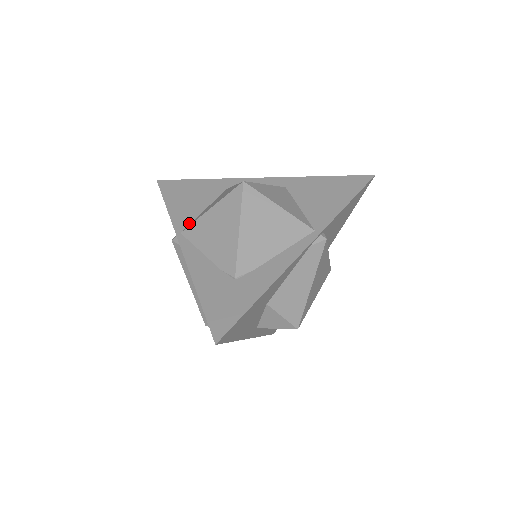
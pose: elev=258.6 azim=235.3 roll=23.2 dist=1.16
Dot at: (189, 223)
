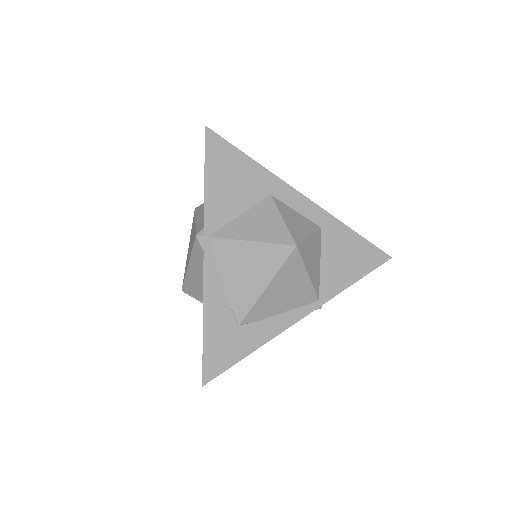
Dot at: (221, 227)
